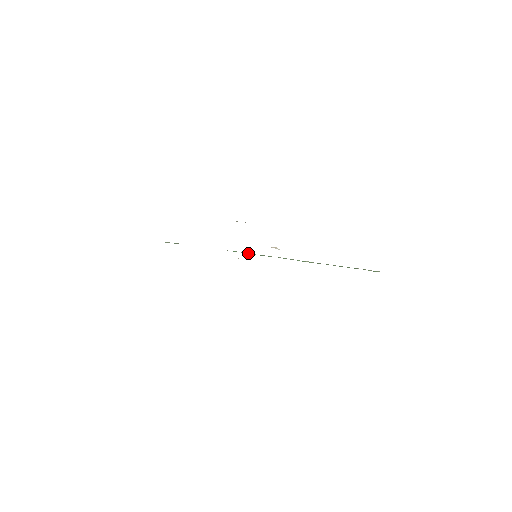
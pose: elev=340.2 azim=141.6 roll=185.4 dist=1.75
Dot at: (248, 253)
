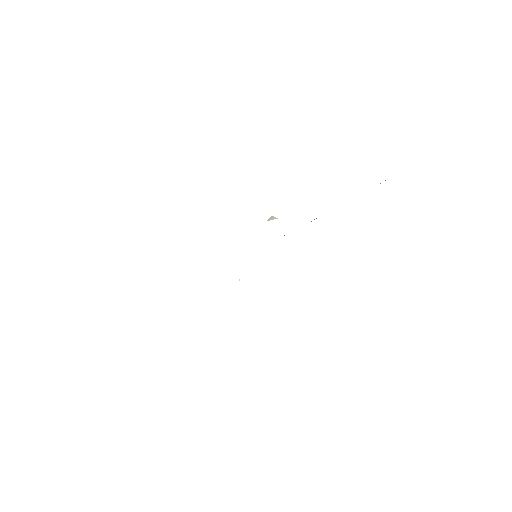
Dot at: occluded
